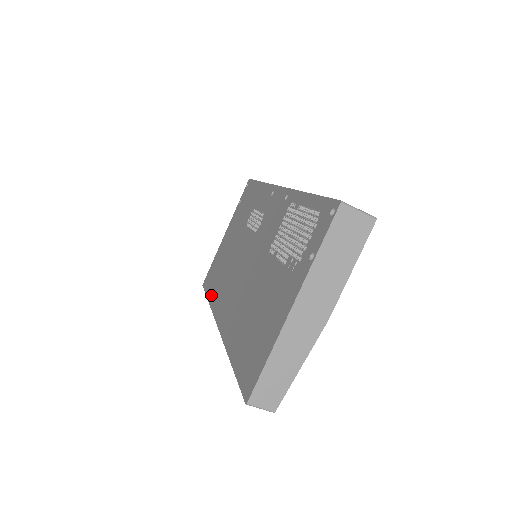
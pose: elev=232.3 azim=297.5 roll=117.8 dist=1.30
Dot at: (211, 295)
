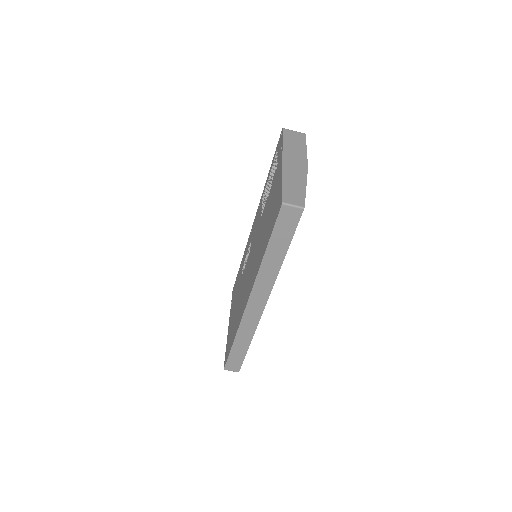
Dot at: (234, 335)
